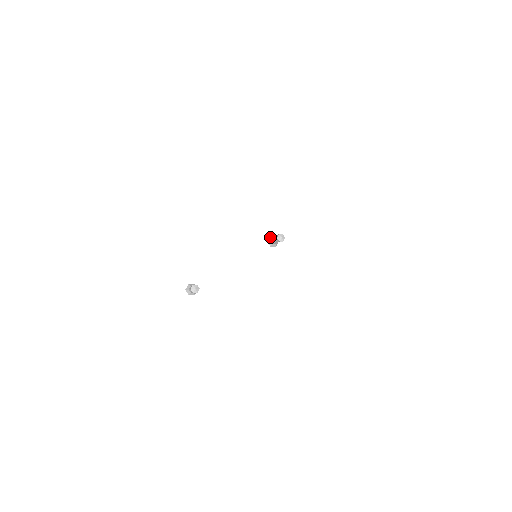
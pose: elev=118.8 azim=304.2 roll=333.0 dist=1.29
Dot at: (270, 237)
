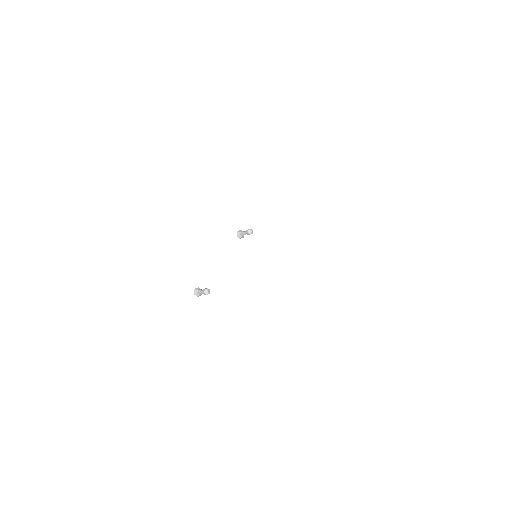
Dot at: (238, 232)
